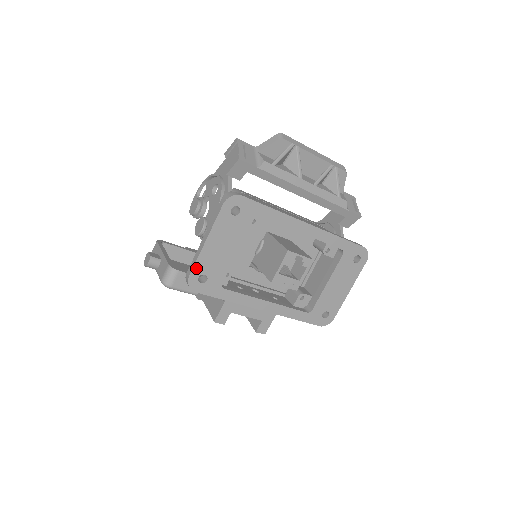
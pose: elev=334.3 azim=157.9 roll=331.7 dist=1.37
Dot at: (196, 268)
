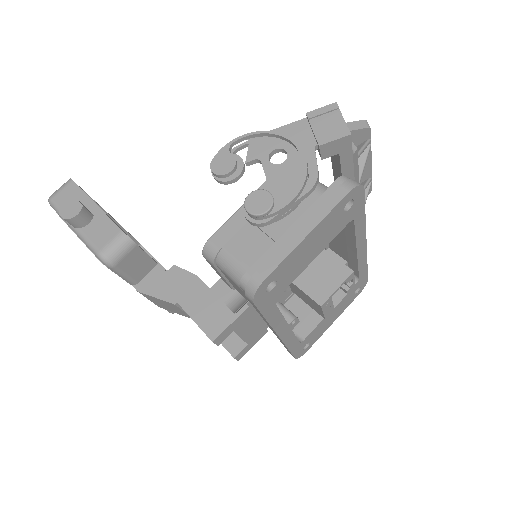
Dot at: (277, 270)
